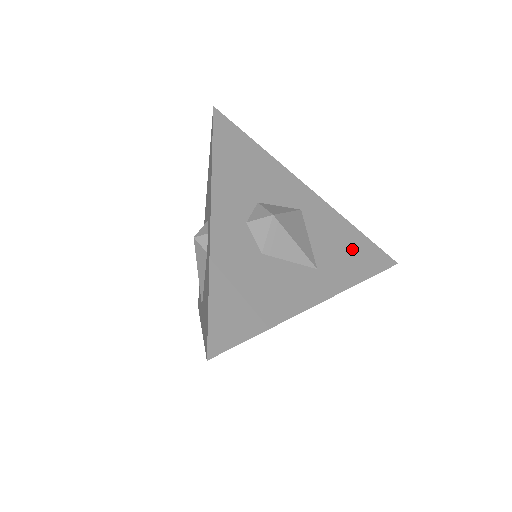
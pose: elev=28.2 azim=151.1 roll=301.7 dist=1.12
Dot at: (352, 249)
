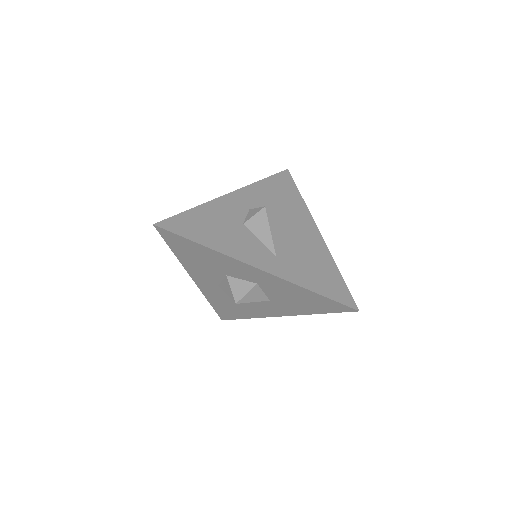
Dot at: (321, 273)
